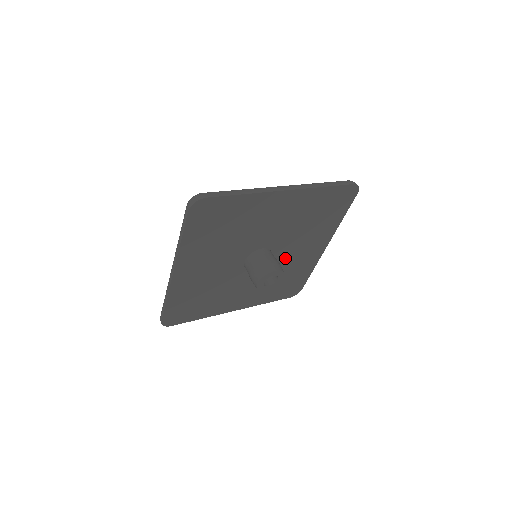
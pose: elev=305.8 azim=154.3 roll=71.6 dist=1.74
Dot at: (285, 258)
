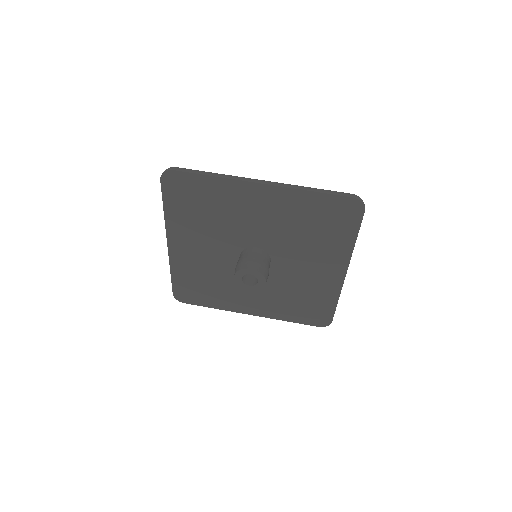
Dot at: (291, 270)
